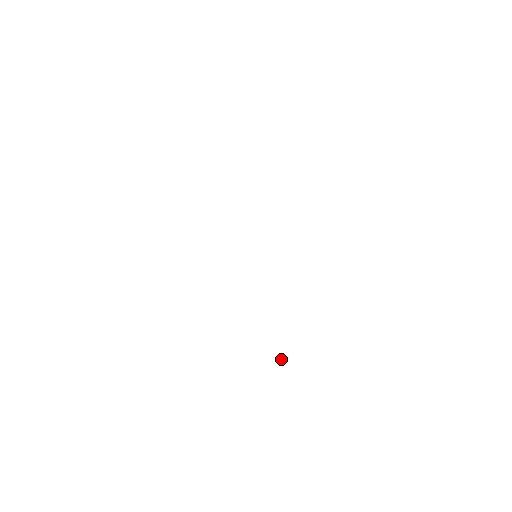
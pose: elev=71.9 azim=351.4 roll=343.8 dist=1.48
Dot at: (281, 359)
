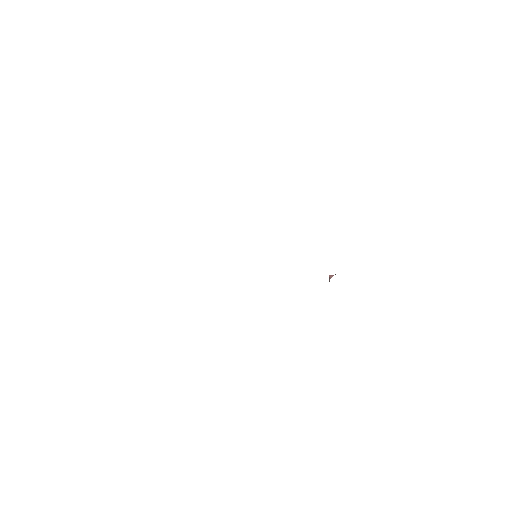
Dot at: (329, 276)
